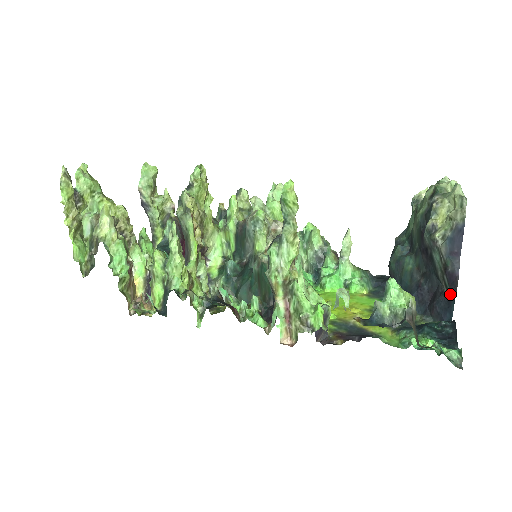
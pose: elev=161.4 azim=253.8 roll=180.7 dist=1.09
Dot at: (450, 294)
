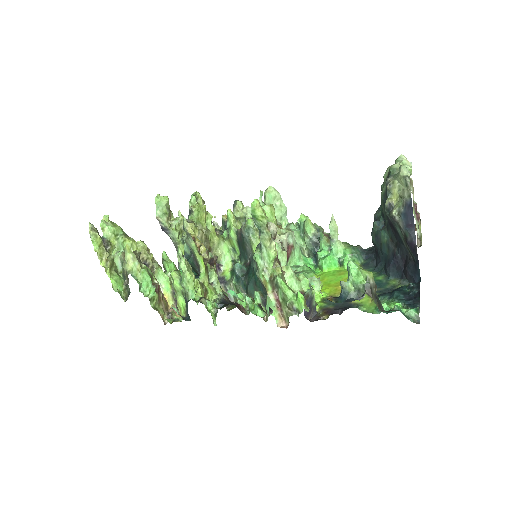
Dot at: (415, 259)
